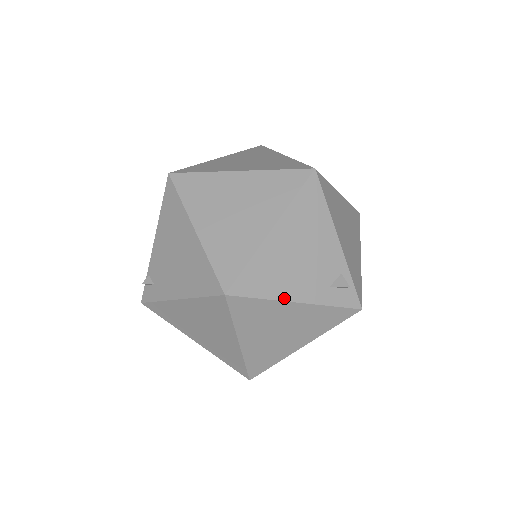
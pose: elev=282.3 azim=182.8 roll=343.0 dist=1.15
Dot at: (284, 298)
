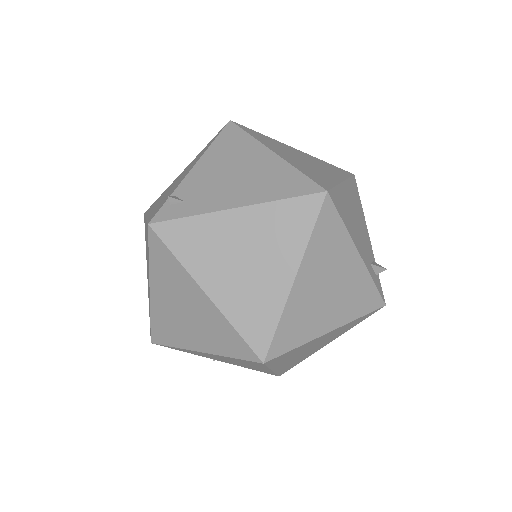
Dot at: (353, 240)
